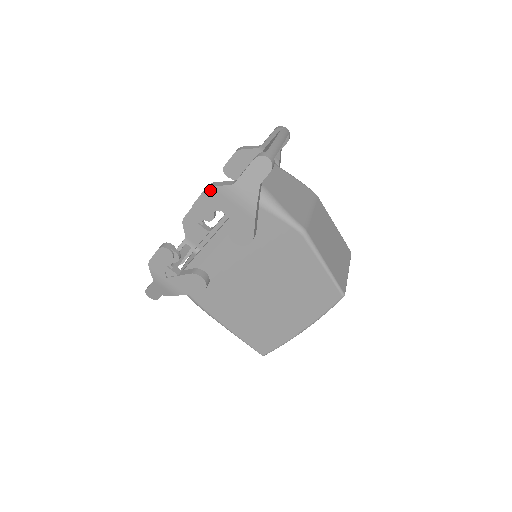
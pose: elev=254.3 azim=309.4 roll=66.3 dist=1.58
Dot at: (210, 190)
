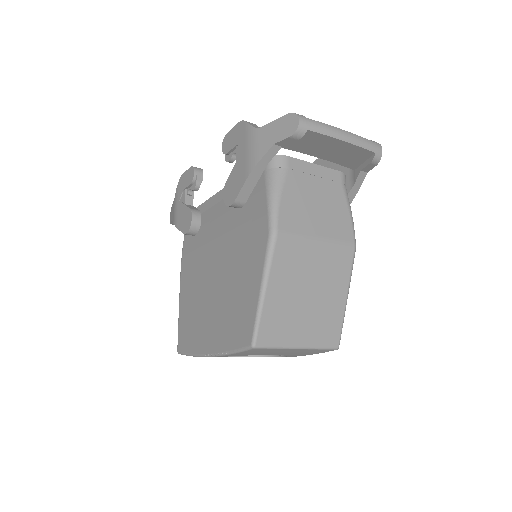
Dot at: (242, 124)
